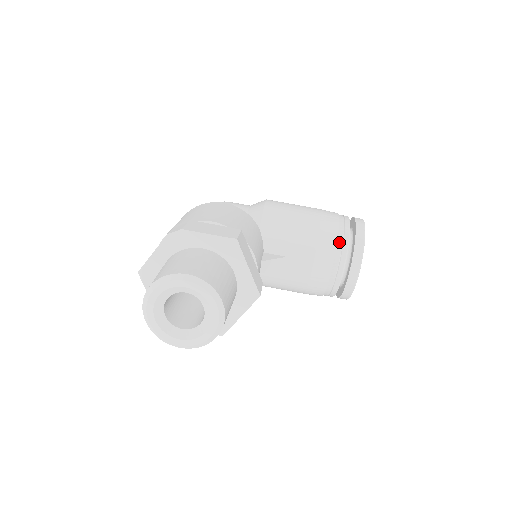
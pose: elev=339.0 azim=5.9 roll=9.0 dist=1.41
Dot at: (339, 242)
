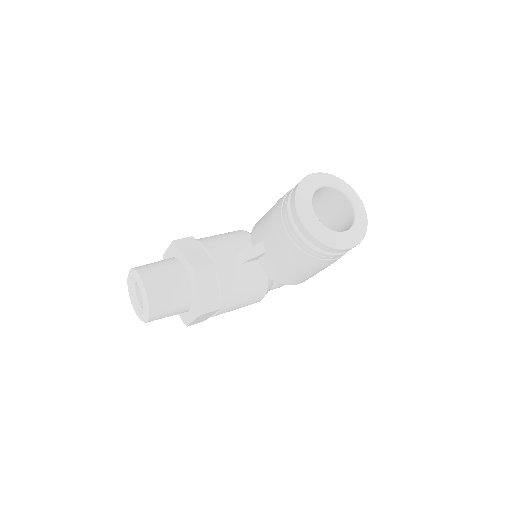
Dot at: (284, 203)
